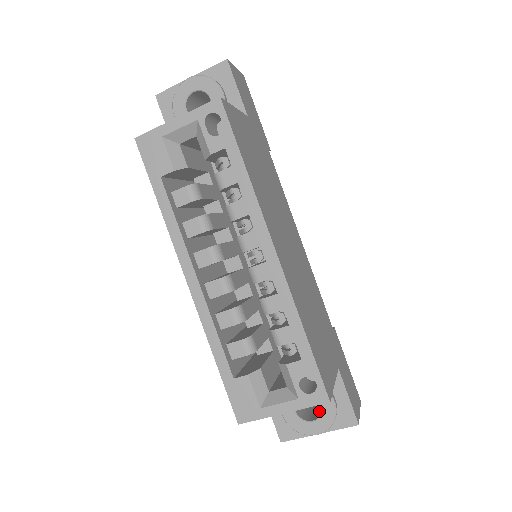
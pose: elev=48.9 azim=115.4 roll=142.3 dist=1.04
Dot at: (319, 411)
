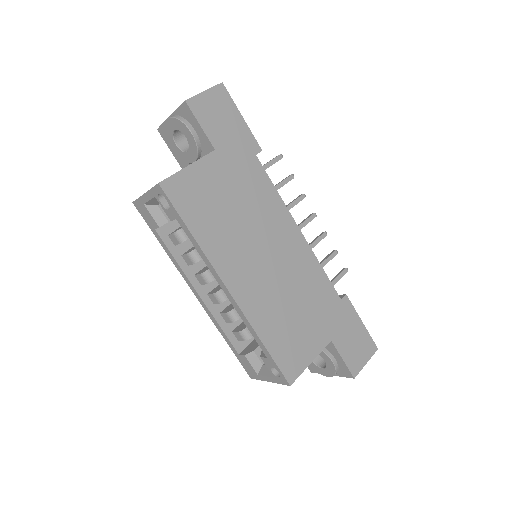
Dot at: occluded
